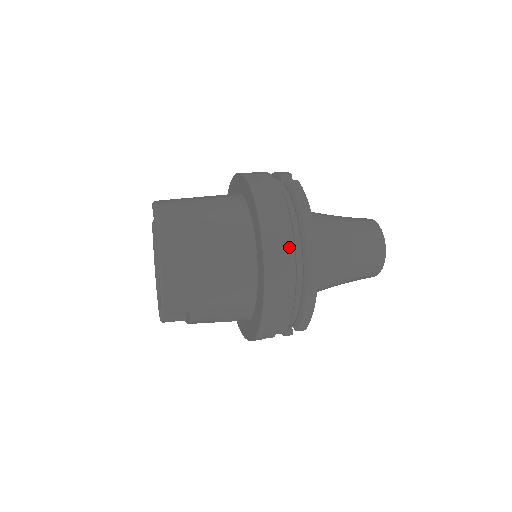
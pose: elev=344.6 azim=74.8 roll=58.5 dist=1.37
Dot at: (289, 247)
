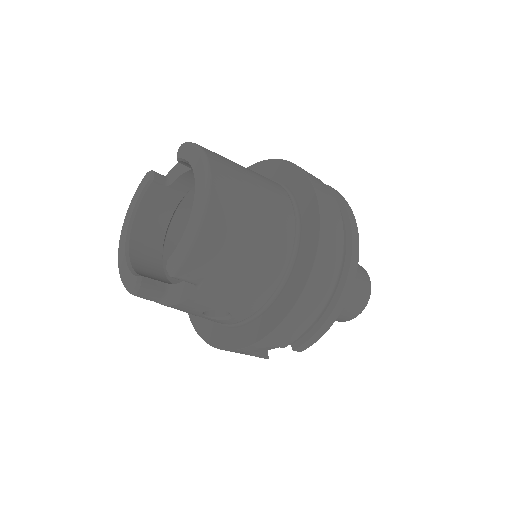
Dot at: (339, 246)
